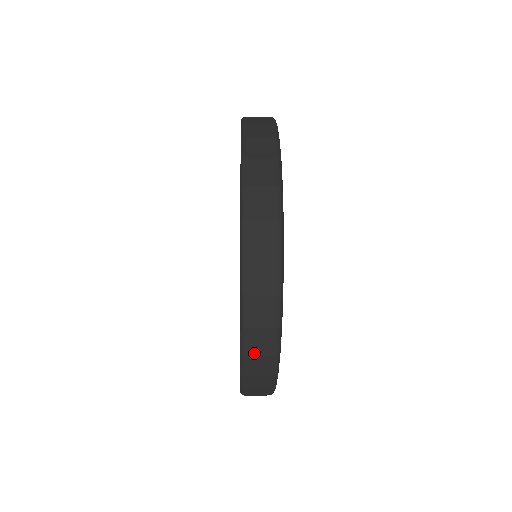
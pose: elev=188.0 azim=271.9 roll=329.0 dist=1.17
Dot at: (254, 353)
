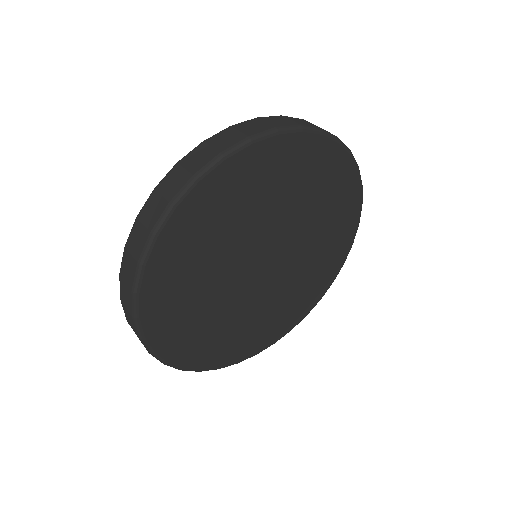
Dot at: (124, 277)
